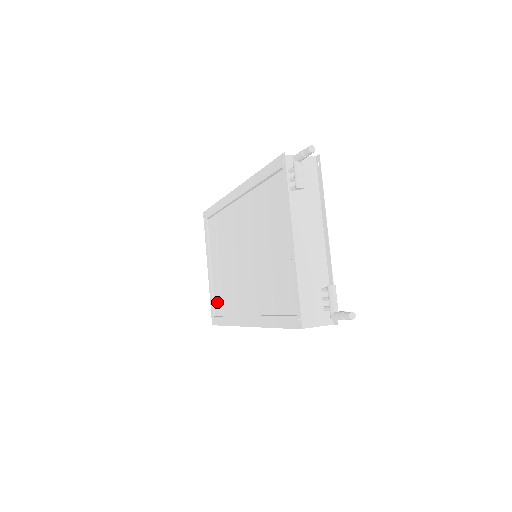
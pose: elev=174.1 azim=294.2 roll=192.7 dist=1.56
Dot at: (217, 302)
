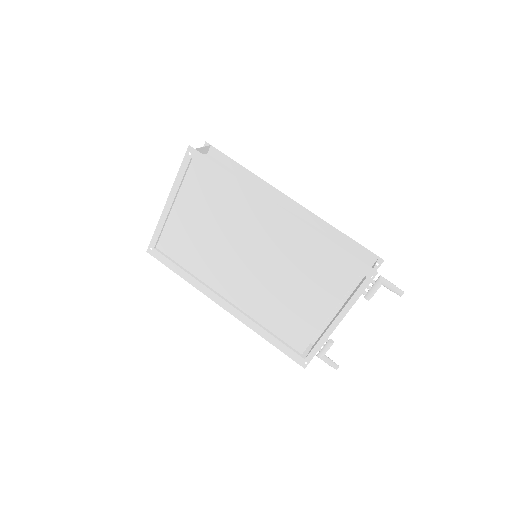
Dot at: (168, 242)
